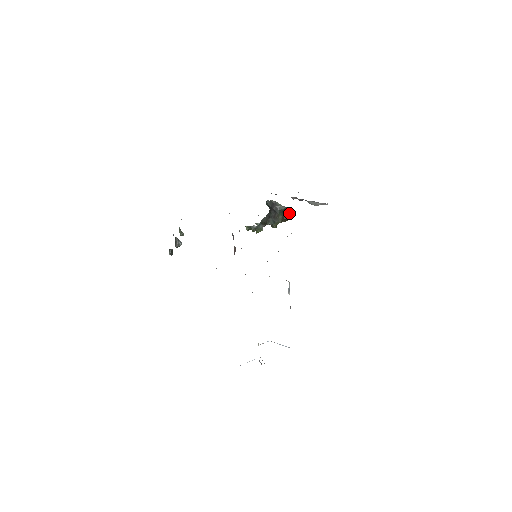
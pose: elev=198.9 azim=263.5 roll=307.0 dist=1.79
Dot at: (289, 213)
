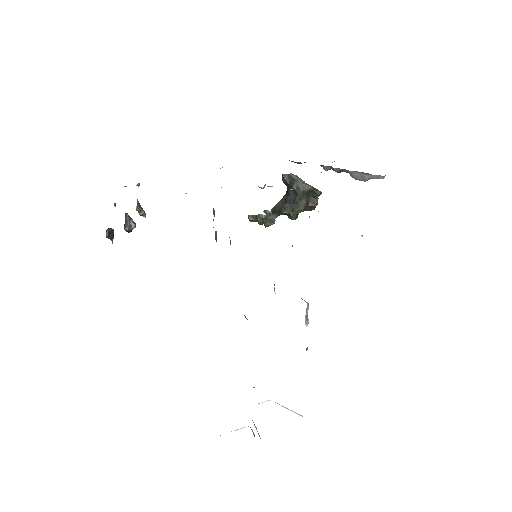
Dot at: occluded
